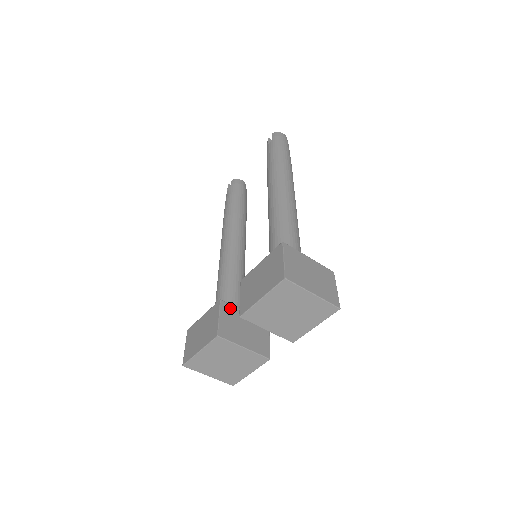
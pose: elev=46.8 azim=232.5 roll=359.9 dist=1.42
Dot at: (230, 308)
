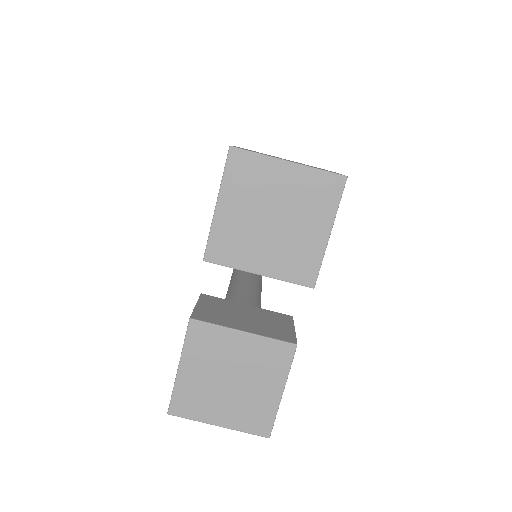
Dot at: (218, 300)
